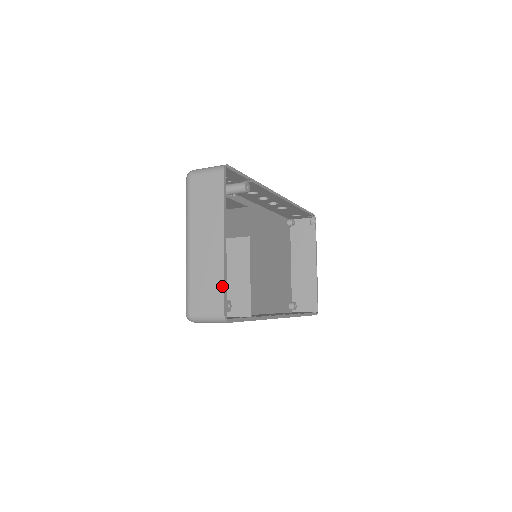
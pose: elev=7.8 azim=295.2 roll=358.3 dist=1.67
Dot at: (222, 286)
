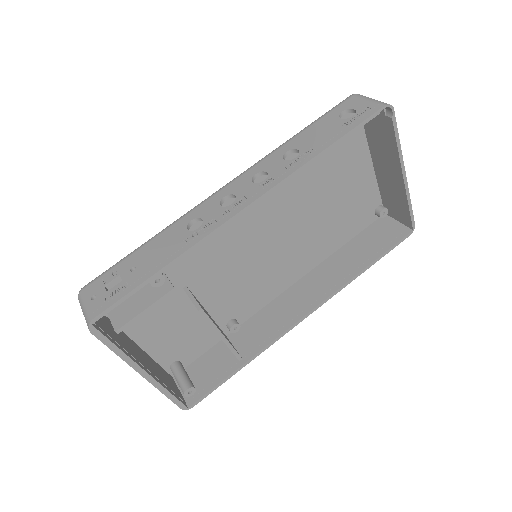
Dot at: (166, 396)
